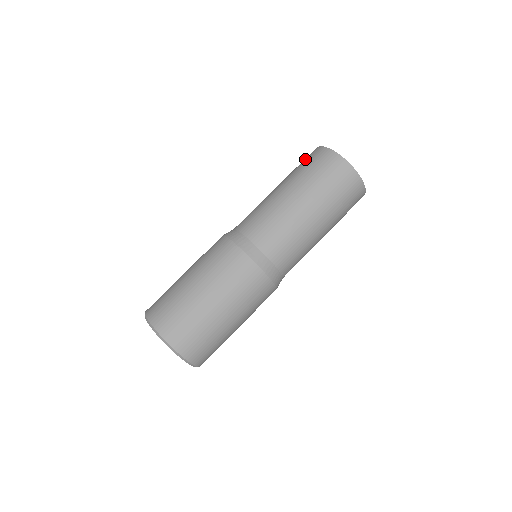
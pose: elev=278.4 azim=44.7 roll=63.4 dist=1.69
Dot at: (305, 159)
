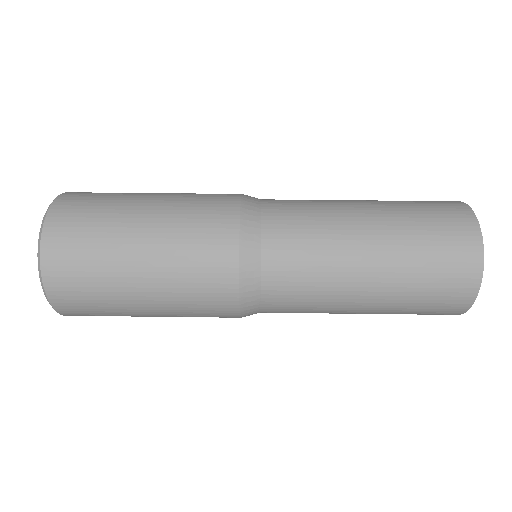
Dot at: occluded
